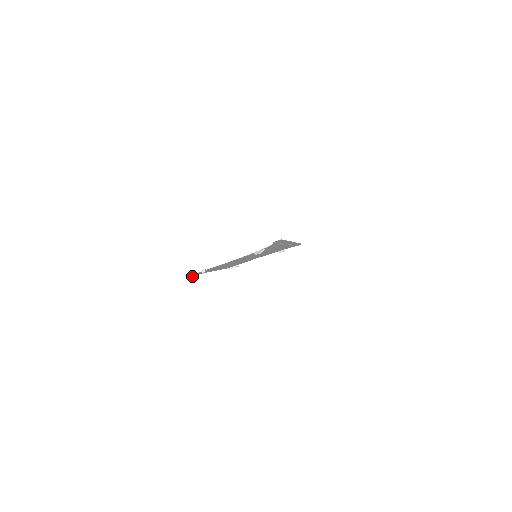
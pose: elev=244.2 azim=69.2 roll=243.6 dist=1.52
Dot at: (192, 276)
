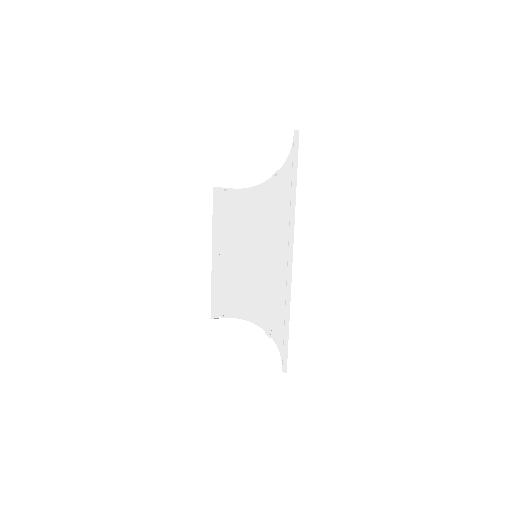
Dot at: (217, 187)
